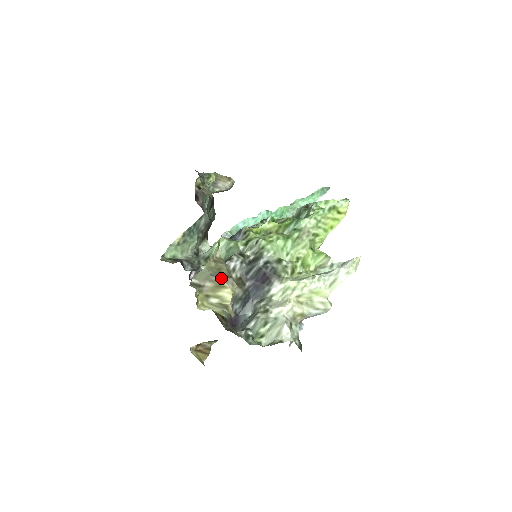
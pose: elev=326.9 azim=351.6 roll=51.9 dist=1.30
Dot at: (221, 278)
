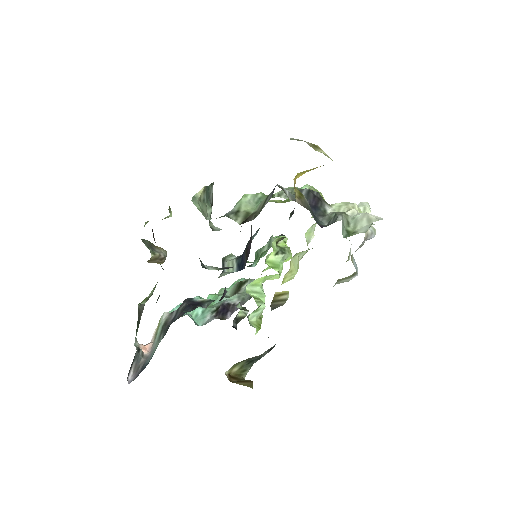
Dot at: occluded
